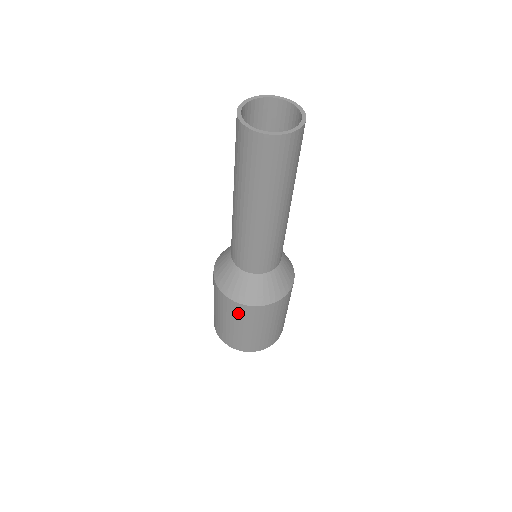
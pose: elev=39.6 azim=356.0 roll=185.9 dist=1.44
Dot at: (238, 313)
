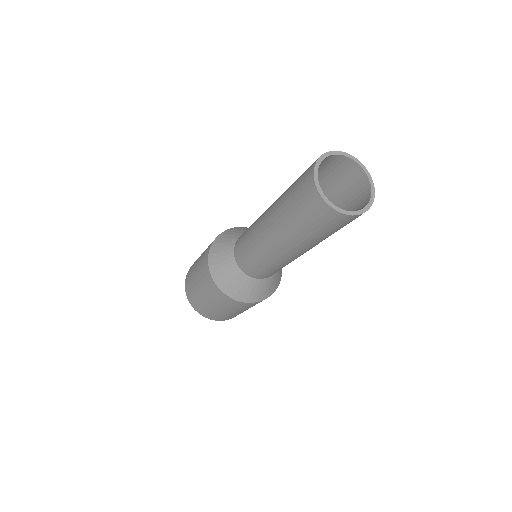
Dot at: (213, 292)
